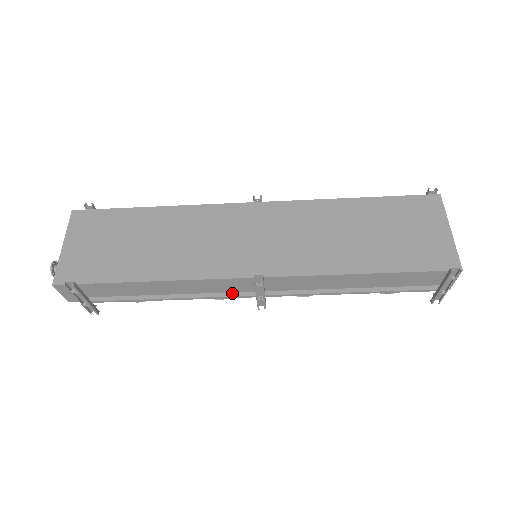
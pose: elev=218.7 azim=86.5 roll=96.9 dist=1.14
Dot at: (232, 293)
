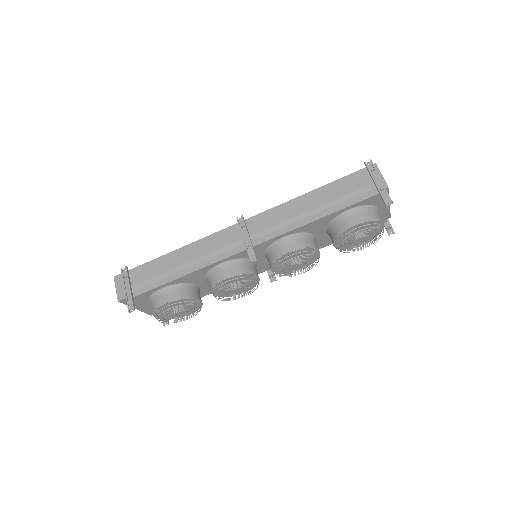
Dot at: (230, 255)
